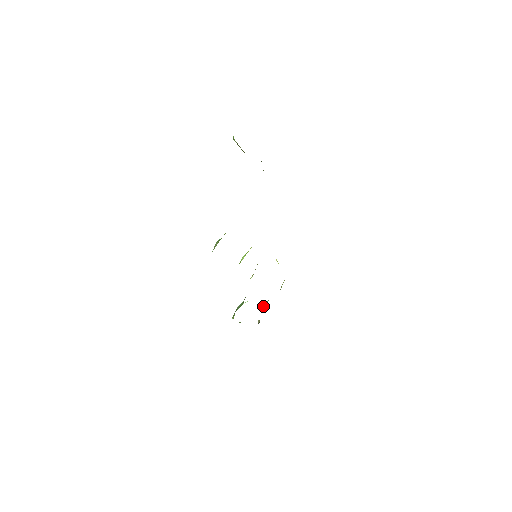
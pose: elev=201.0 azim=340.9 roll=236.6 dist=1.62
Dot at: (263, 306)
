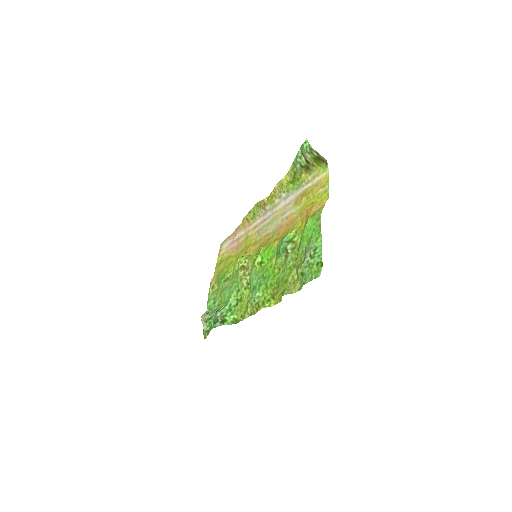
Dot at: (212, 310)
